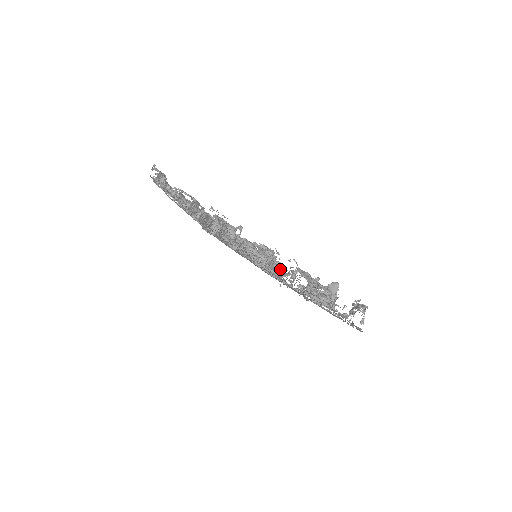
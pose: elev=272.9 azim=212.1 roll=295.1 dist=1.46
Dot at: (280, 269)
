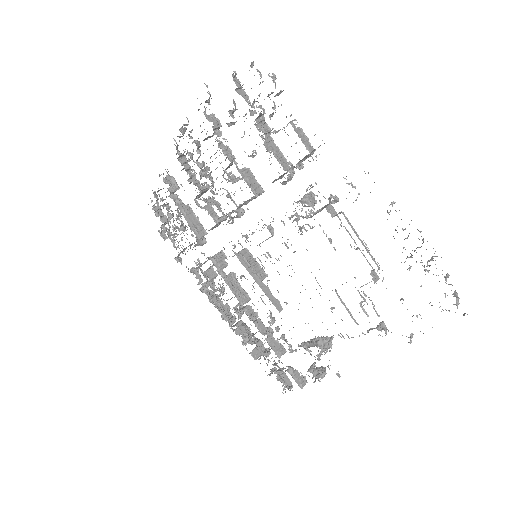
Dot at: occluded
